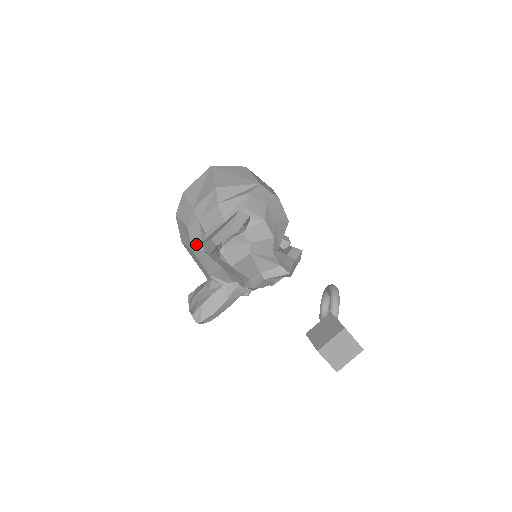
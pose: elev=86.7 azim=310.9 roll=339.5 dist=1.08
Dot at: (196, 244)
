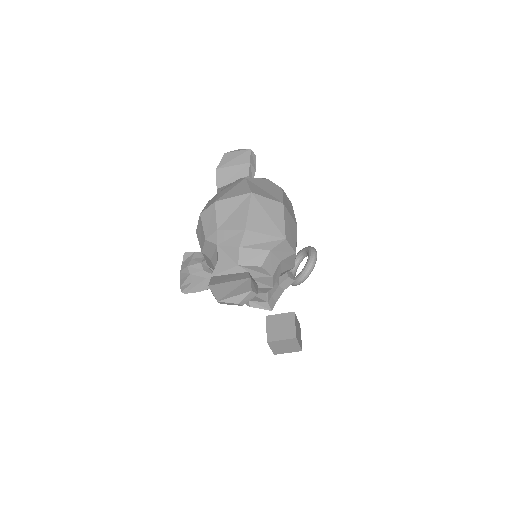
Dot at: (207, 252)
